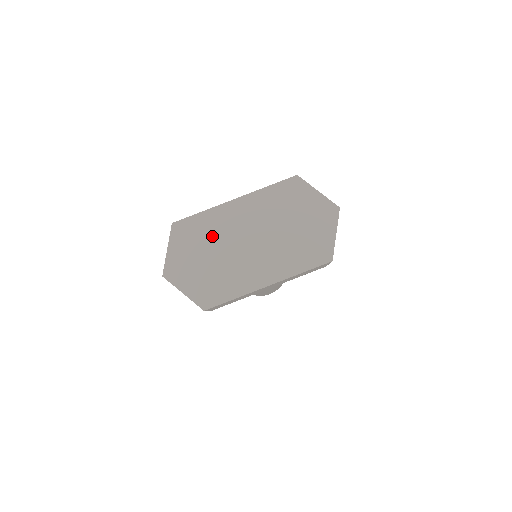
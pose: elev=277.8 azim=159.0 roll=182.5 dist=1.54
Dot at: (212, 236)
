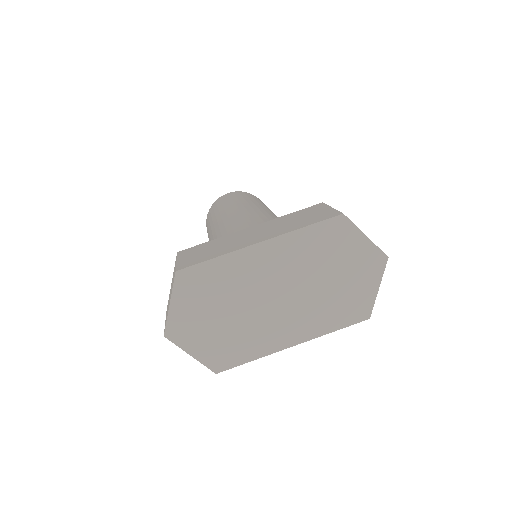
Dot at: (229, 289)
